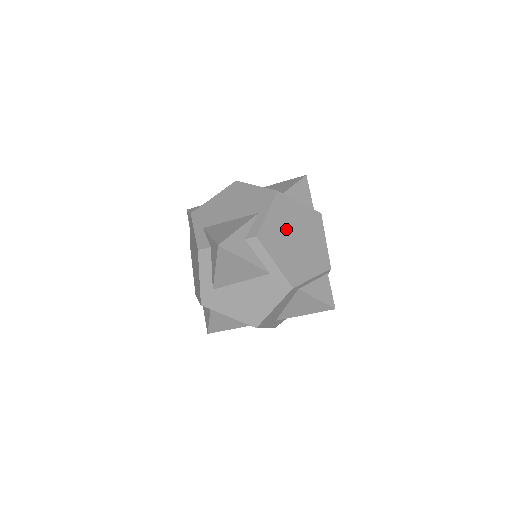
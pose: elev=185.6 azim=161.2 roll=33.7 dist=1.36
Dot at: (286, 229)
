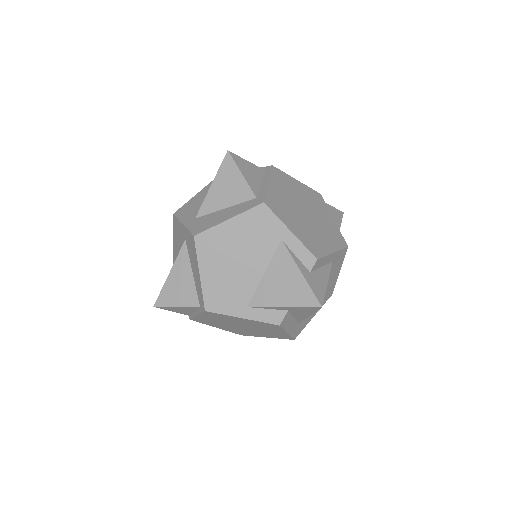
Dot at: (300, 219)
